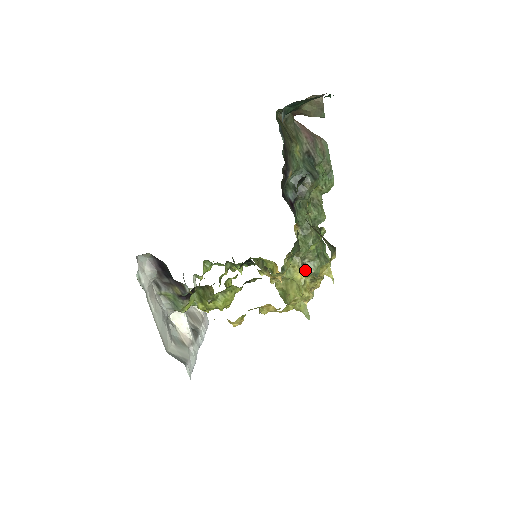
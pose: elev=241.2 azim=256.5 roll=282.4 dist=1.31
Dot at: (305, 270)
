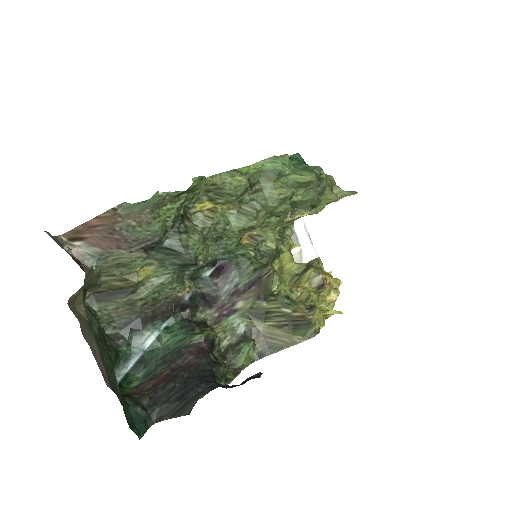
Dot at: (300, 209)
